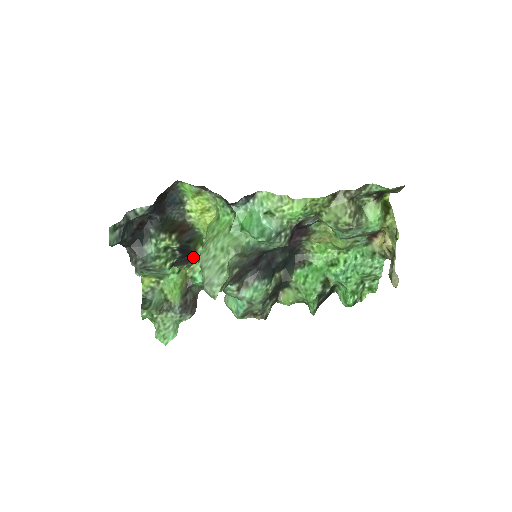
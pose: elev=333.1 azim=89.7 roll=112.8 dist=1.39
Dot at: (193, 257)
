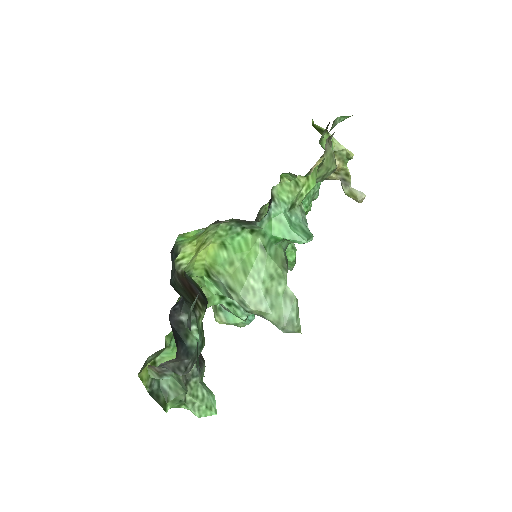
Dot at: occluded
